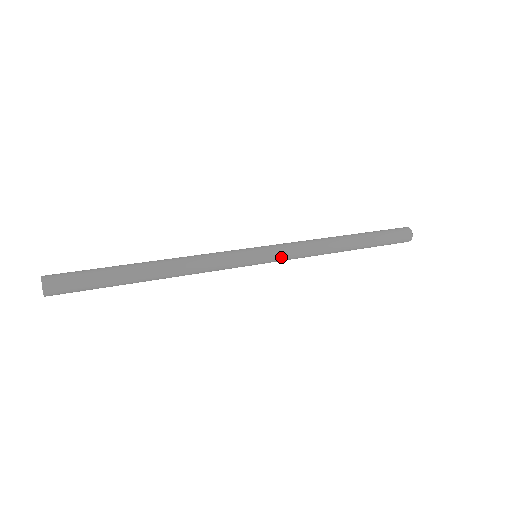
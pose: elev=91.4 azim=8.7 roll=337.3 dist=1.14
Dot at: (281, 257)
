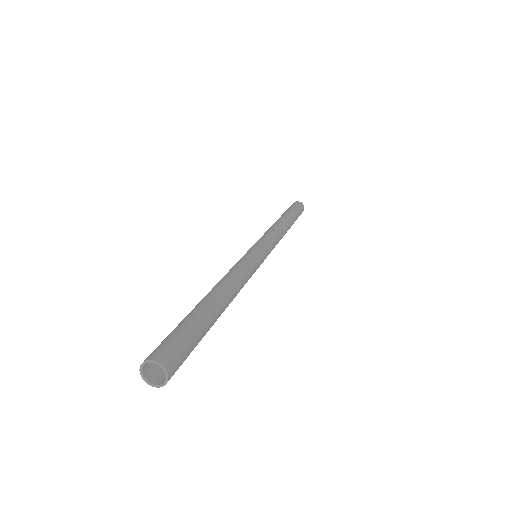
Dot at: (271, 248)
